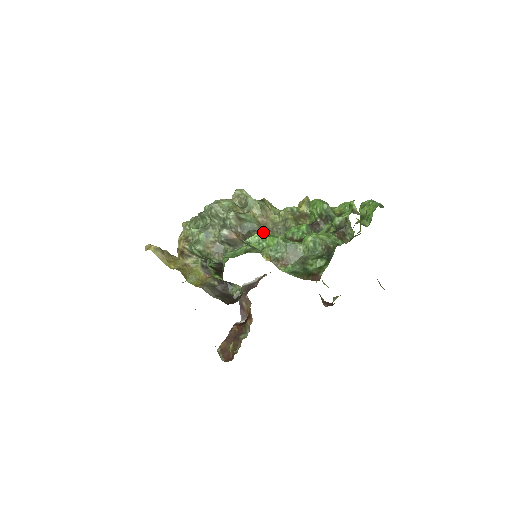
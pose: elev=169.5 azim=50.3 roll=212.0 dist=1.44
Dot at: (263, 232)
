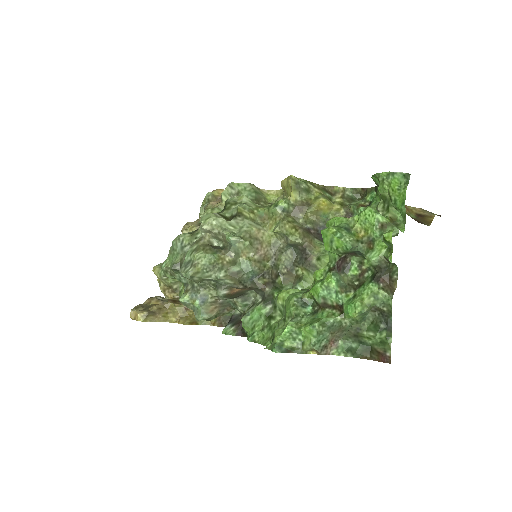
Dot at: (269, 271)
